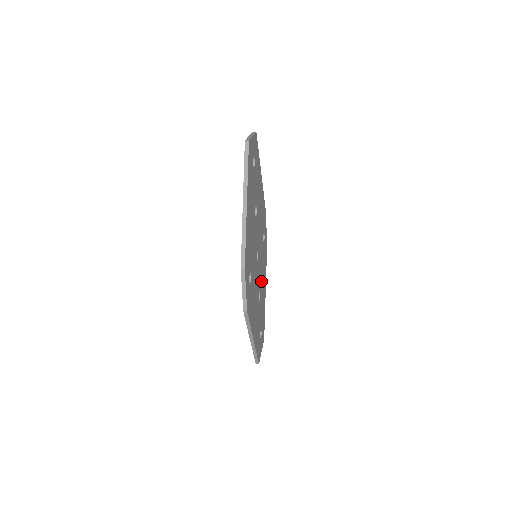
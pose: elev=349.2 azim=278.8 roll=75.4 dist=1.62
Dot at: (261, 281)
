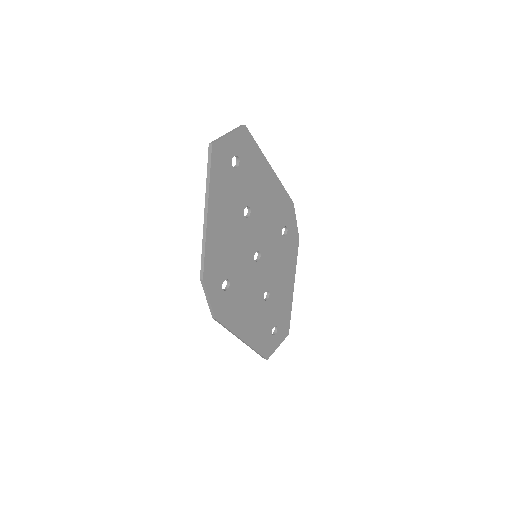
Dot at: (275, 278)
